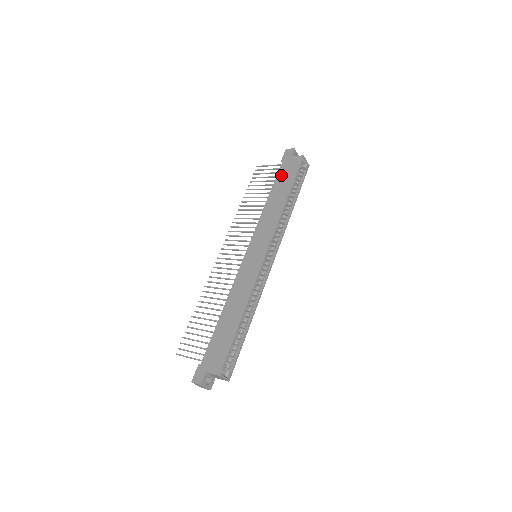
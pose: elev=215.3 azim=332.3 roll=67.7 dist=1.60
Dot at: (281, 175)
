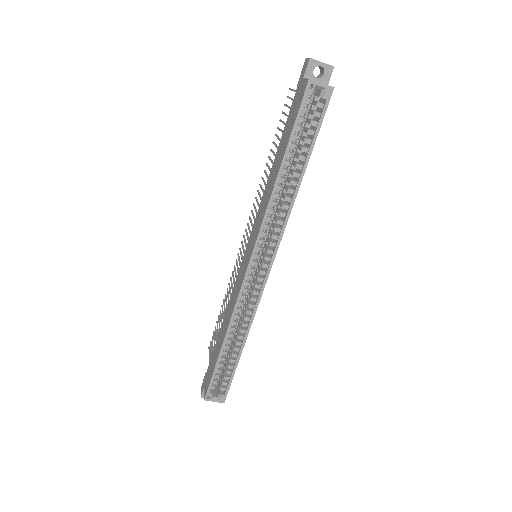
Dot at: (288, 119)
